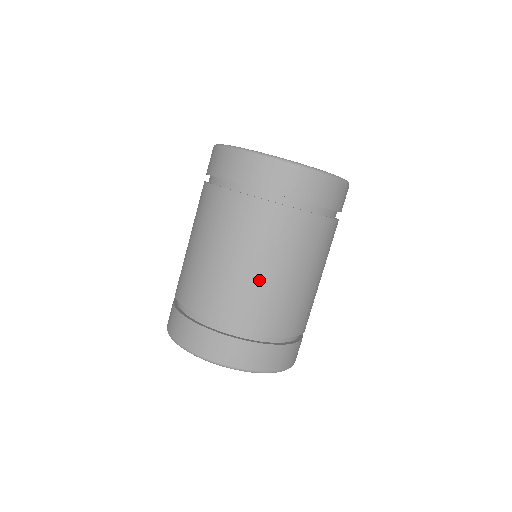
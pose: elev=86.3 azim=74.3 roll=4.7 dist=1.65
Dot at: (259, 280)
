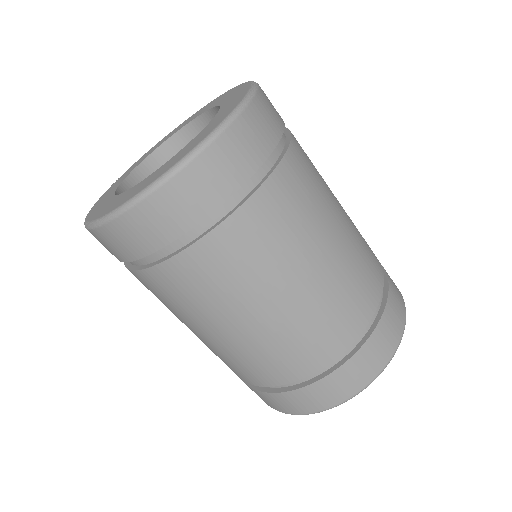
Dot at: (279, 319)
